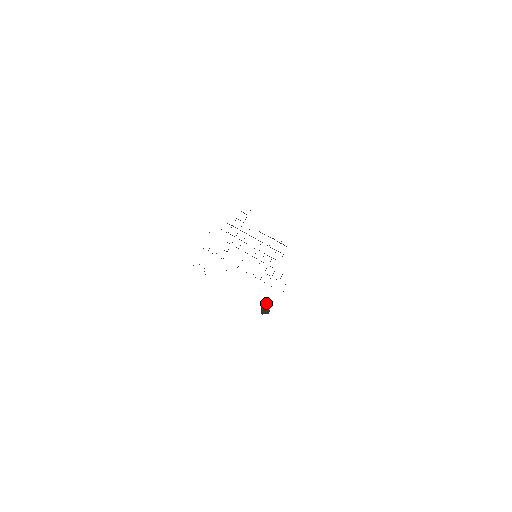
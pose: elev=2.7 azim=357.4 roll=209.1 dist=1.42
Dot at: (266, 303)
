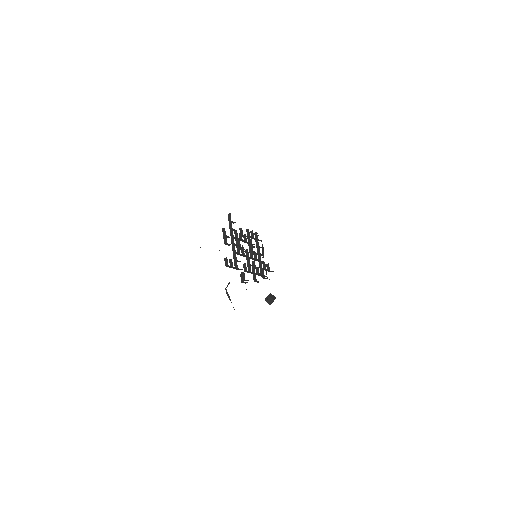
Dot at: (270, 293)
